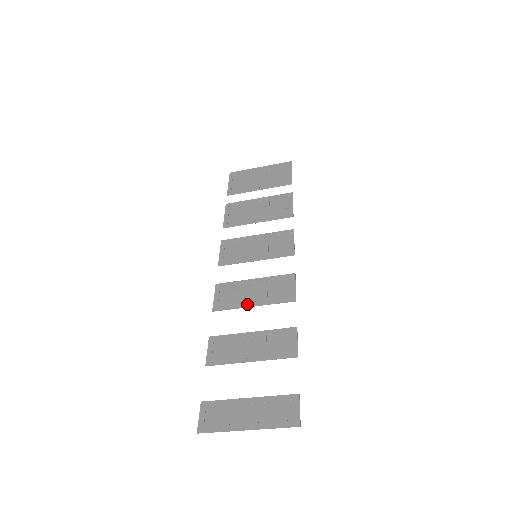
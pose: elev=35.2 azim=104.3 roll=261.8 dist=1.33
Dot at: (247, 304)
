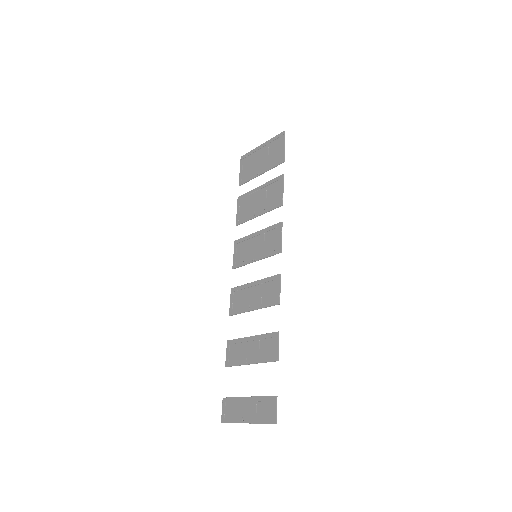
Dot at: (249, 309)
